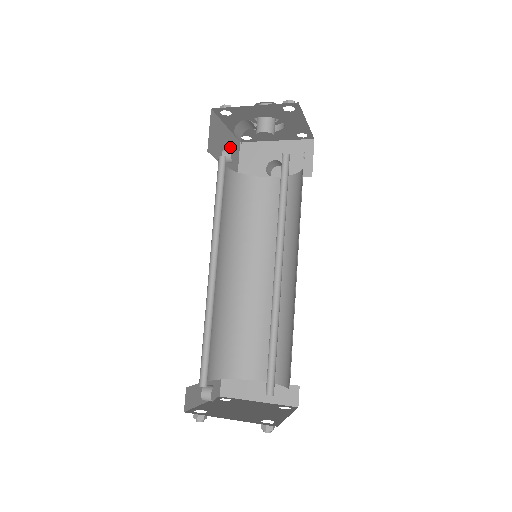
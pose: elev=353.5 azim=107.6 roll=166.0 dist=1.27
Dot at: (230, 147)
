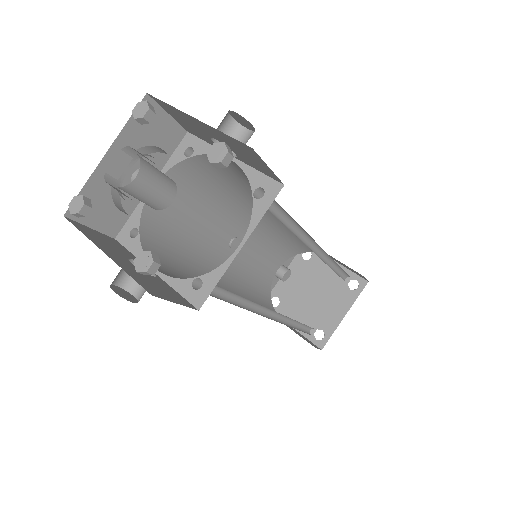
Dot at: (137, 147)
